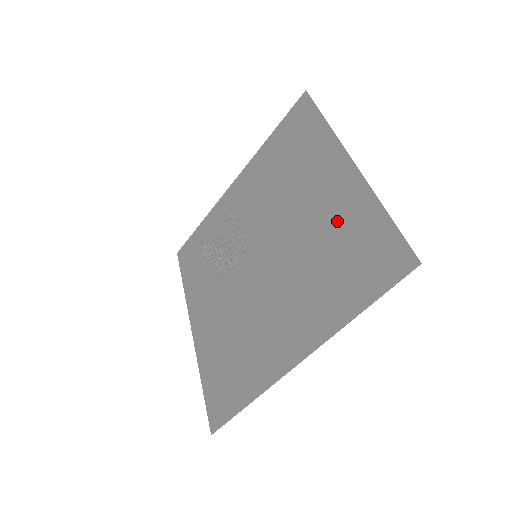
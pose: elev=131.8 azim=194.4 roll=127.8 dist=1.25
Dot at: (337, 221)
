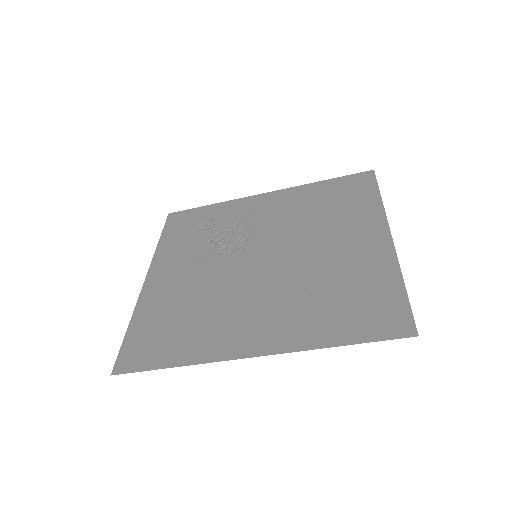
Dot at: (354, 270)
